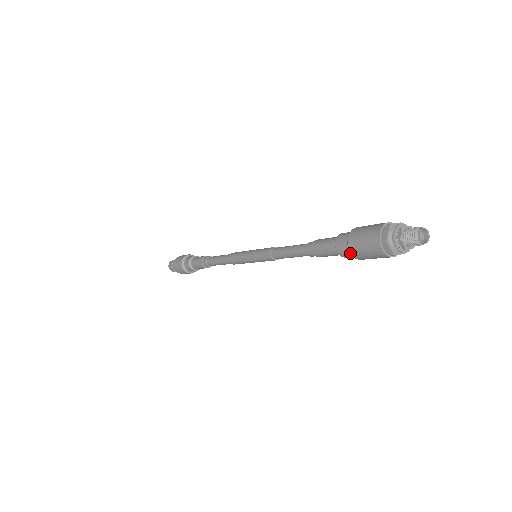
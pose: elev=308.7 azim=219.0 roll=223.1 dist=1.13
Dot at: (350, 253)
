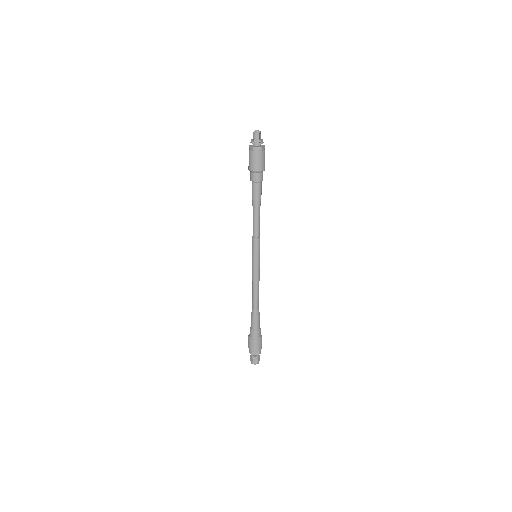
Dot at: (258, 174)
